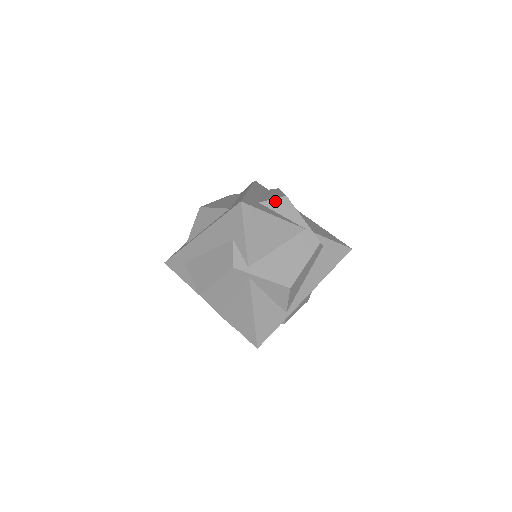
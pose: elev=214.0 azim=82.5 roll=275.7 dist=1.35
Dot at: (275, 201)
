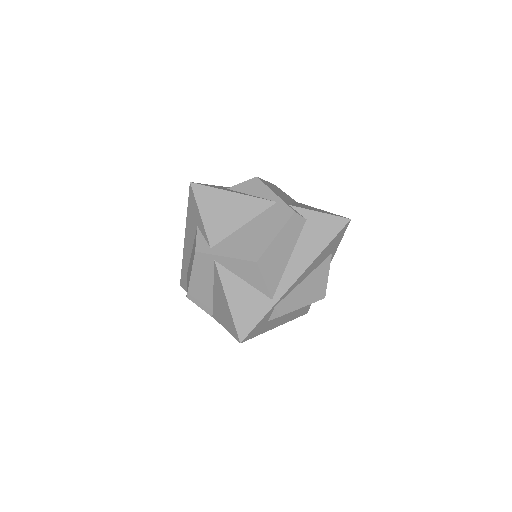
Dot at: (244, 184)
